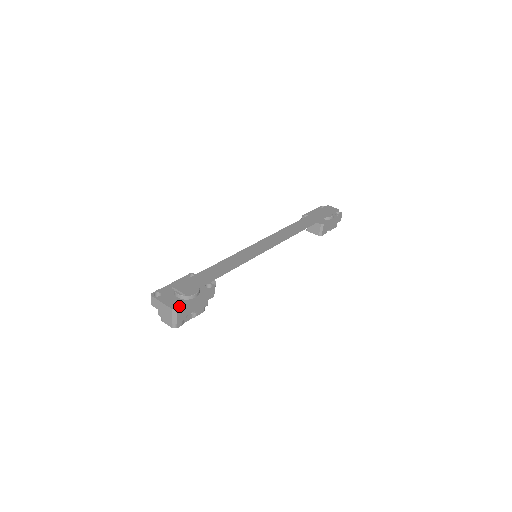
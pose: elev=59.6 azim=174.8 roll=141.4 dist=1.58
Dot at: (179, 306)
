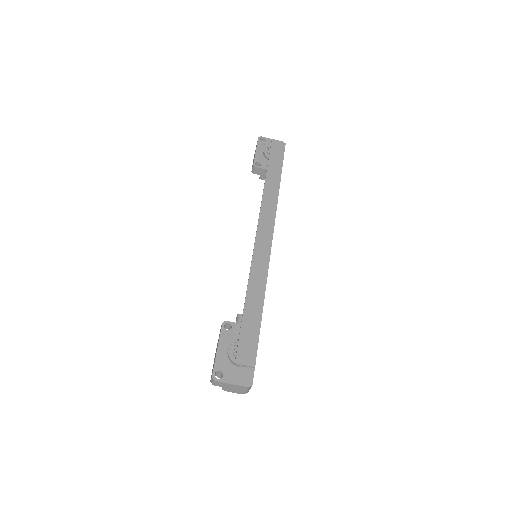
Dot at: (251, 379)
